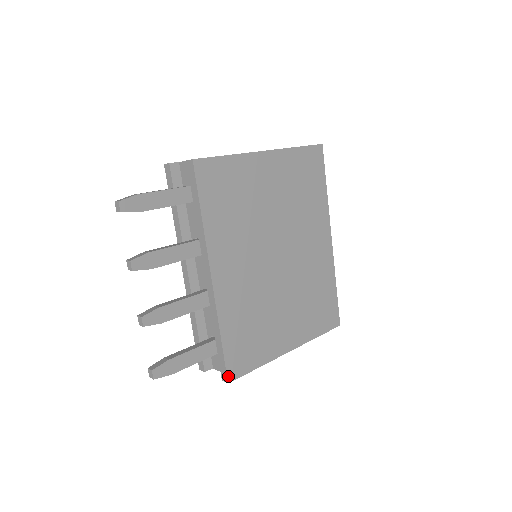
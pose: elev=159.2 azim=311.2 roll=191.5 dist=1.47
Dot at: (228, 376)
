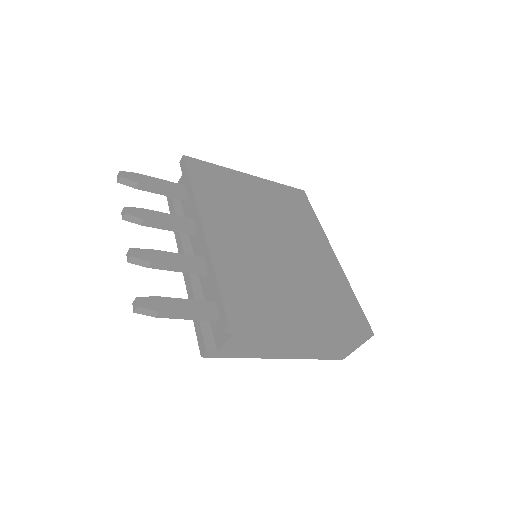
Dot at: (228, 318)
